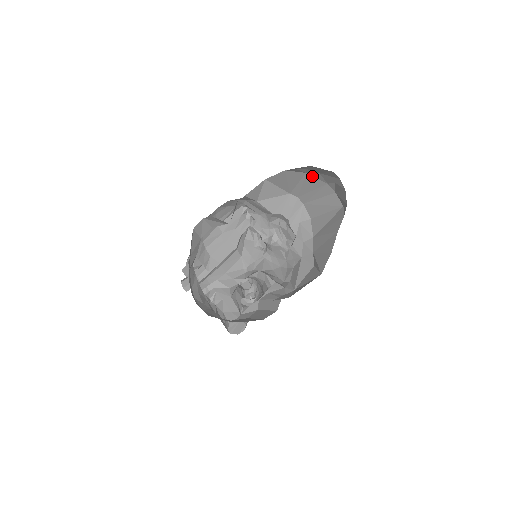
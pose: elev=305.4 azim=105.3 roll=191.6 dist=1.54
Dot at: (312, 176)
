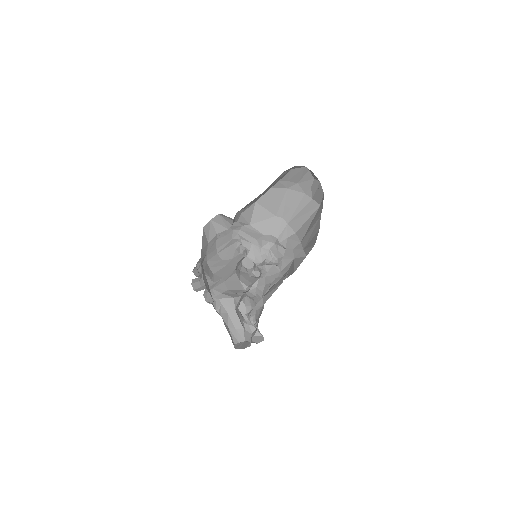
Dot at: (292, 190)
